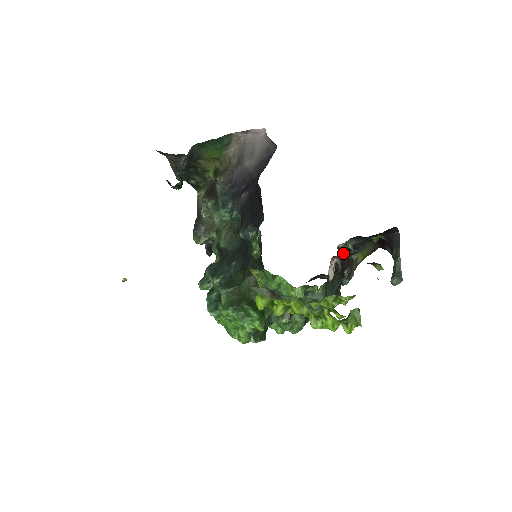
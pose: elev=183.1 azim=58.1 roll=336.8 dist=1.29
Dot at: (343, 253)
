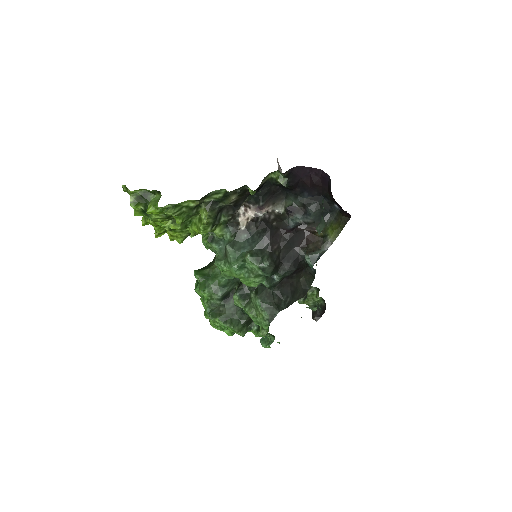
Dot at: (287, 218)
